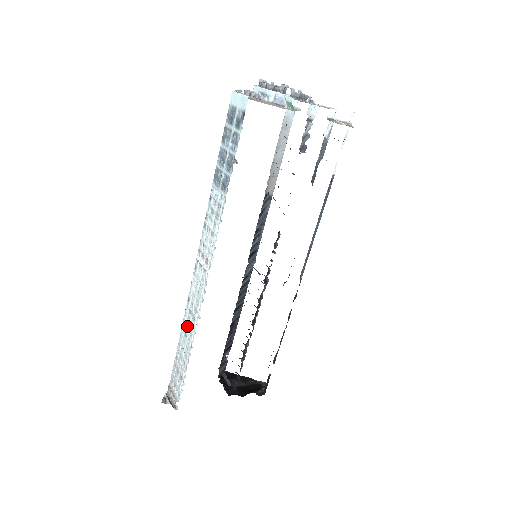
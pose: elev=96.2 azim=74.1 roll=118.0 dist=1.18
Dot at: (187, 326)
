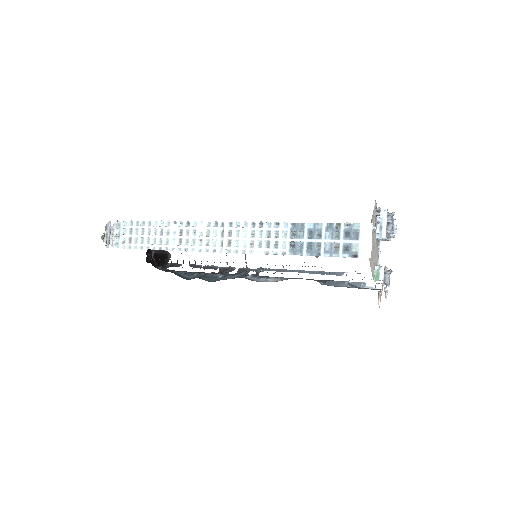
Dot at: (169, 233)
